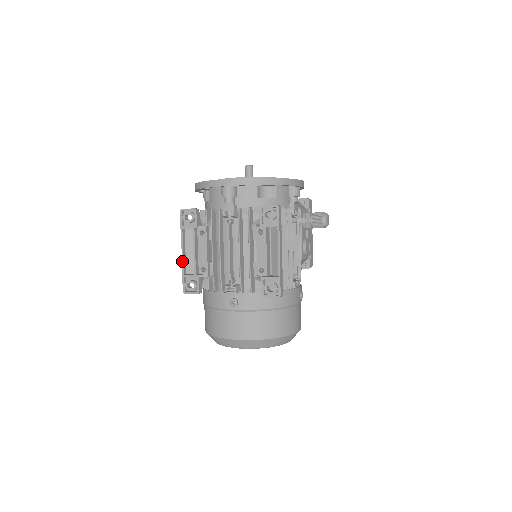
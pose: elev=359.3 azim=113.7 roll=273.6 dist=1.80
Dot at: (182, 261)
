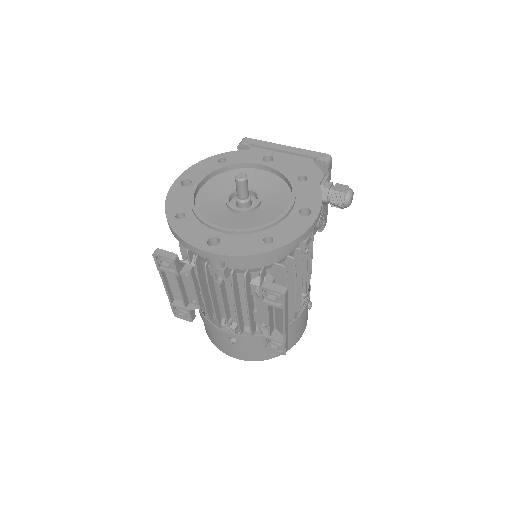
Dot at: (167, 294)
